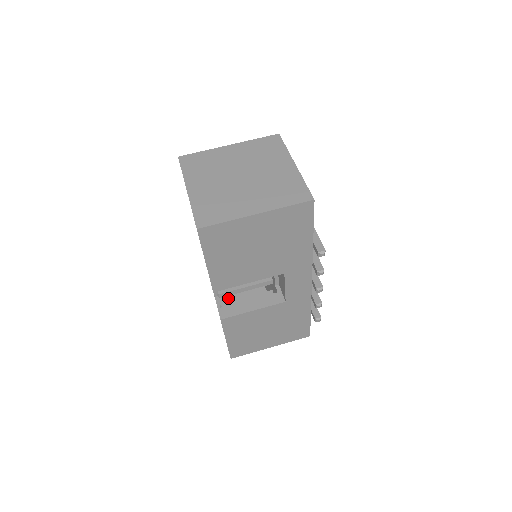
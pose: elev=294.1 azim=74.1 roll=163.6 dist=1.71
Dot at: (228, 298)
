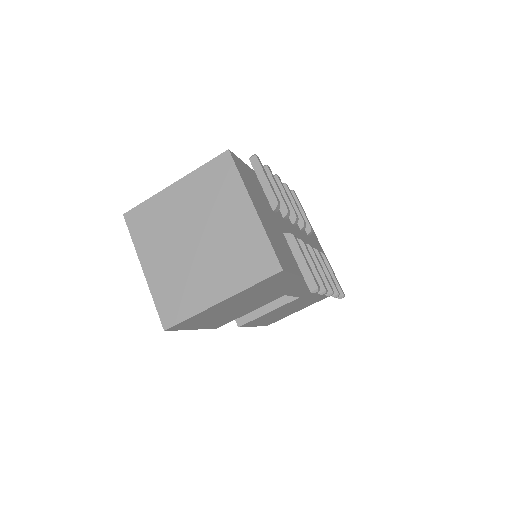
Dot at: occluded
